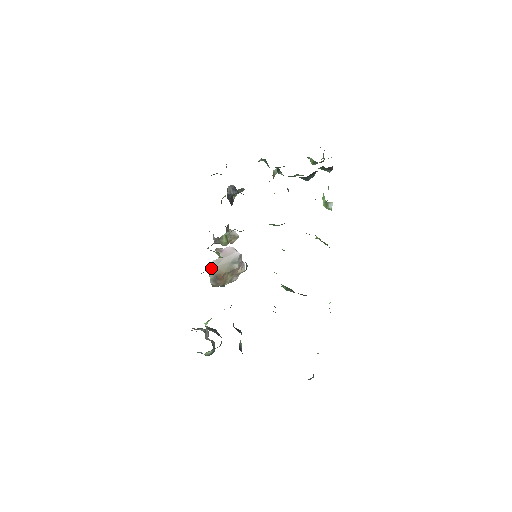
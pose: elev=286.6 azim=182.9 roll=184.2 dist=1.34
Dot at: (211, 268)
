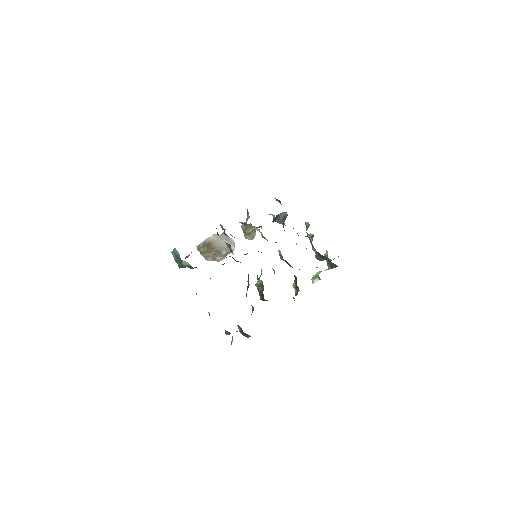
Dot at: (214, 236)
